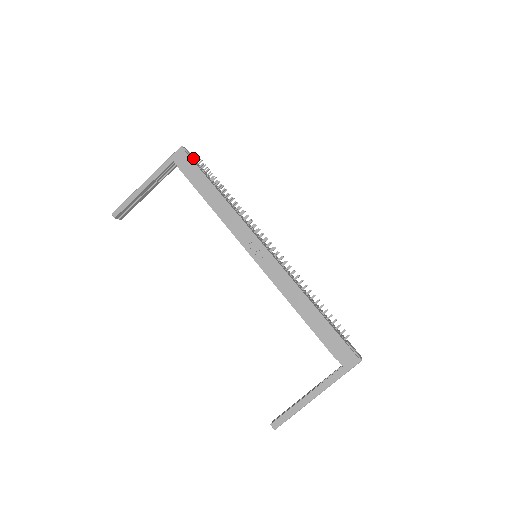
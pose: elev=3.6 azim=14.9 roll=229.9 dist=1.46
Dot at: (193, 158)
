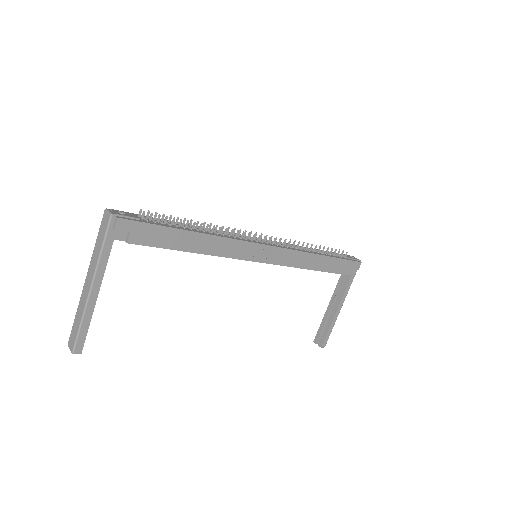
Dot at: (137, 218)
